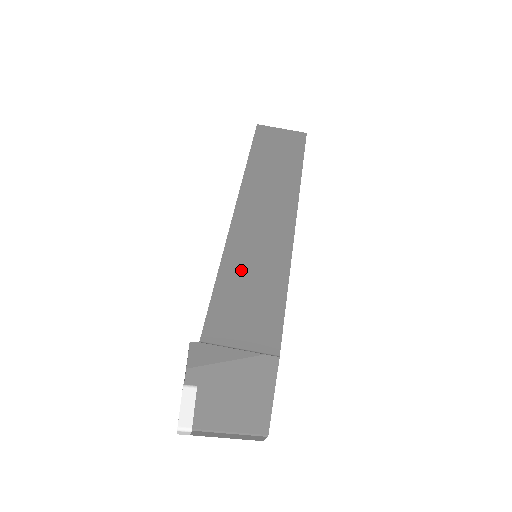
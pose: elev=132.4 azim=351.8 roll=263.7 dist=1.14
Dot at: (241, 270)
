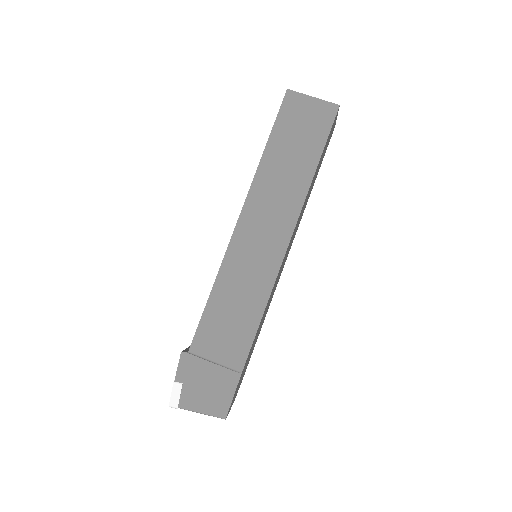
Dot at: (230, 290)
